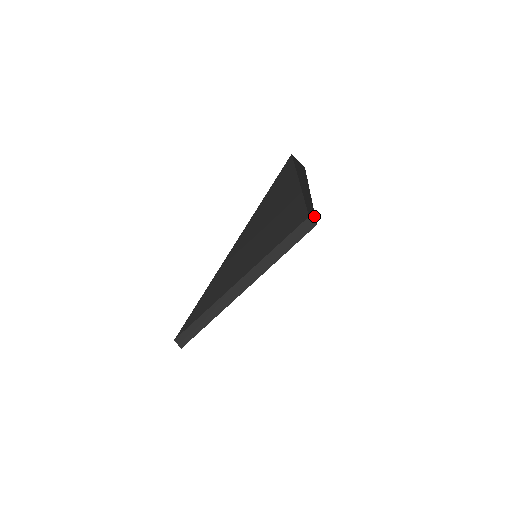
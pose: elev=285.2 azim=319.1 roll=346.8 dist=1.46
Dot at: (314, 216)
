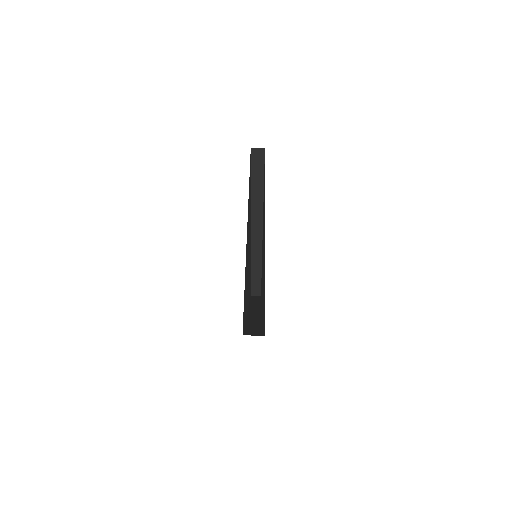
Dot at: occluded
